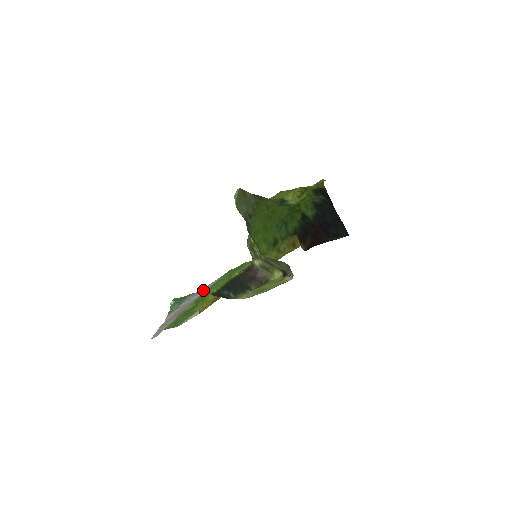
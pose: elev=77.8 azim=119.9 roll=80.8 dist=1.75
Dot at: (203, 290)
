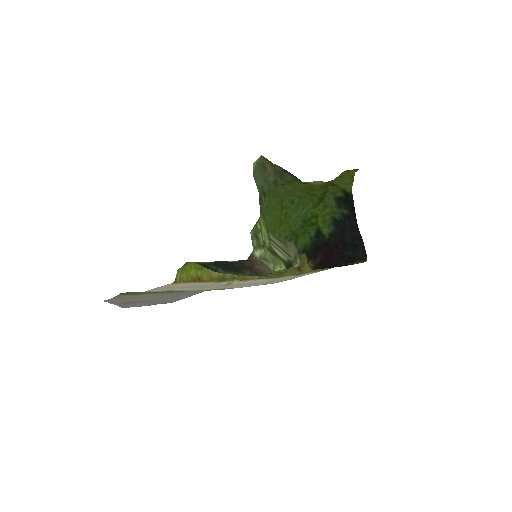
Dot at: (180, 296)
